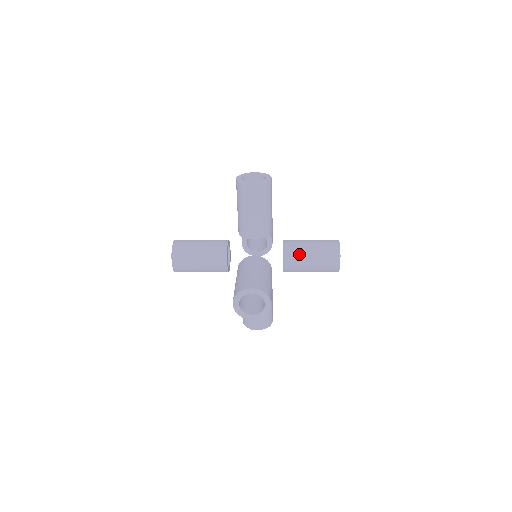
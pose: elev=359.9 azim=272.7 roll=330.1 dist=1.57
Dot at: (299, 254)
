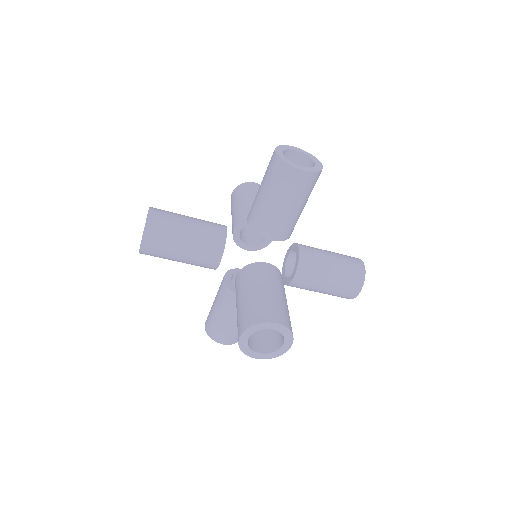
Dot at: (317, 270)
